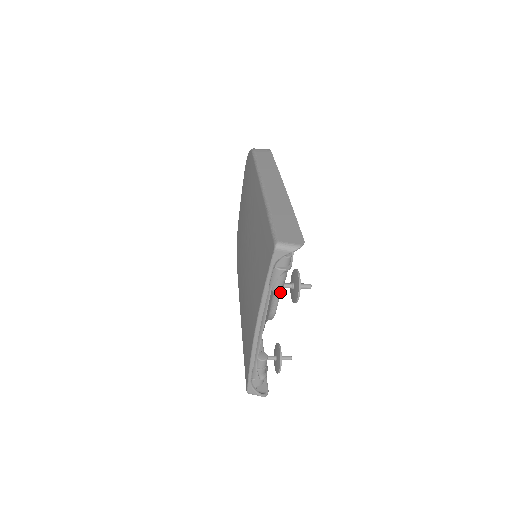
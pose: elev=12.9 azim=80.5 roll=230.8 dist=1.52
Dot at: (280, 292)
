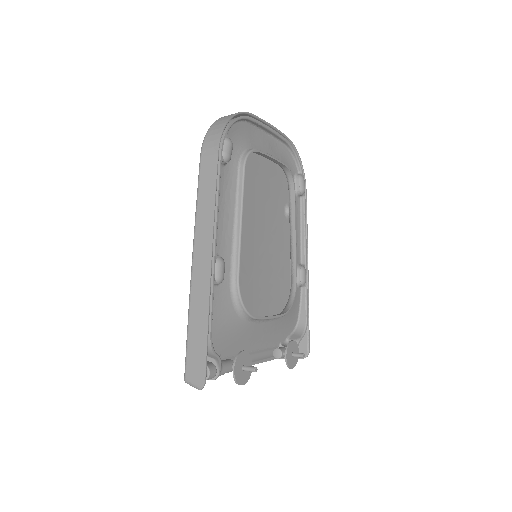
Dot at: (268, 318)
